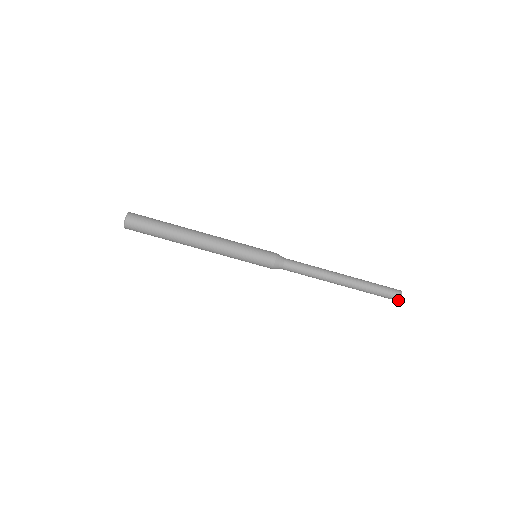
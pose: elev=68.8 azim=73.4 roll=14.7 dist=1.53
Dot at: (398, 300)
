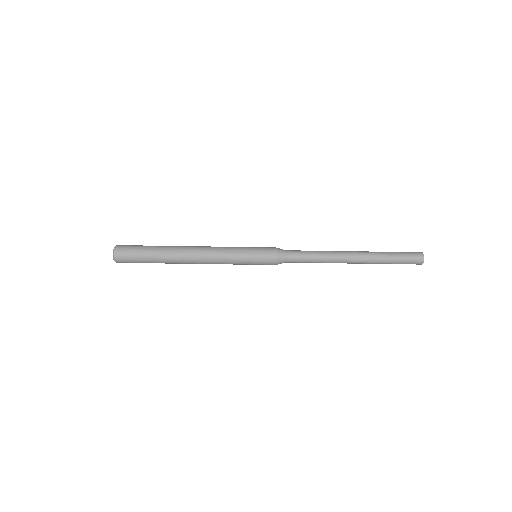
Dot at: (422, 260)
